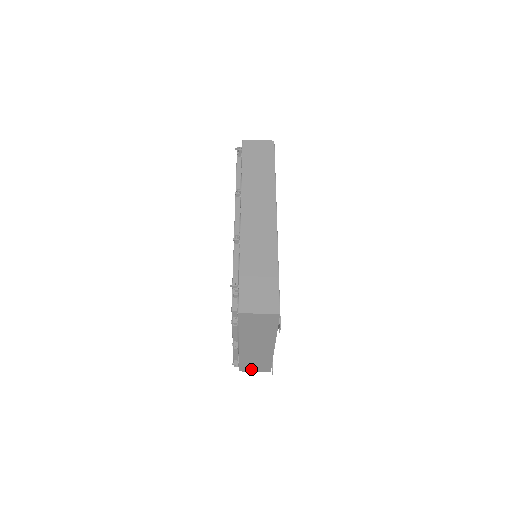
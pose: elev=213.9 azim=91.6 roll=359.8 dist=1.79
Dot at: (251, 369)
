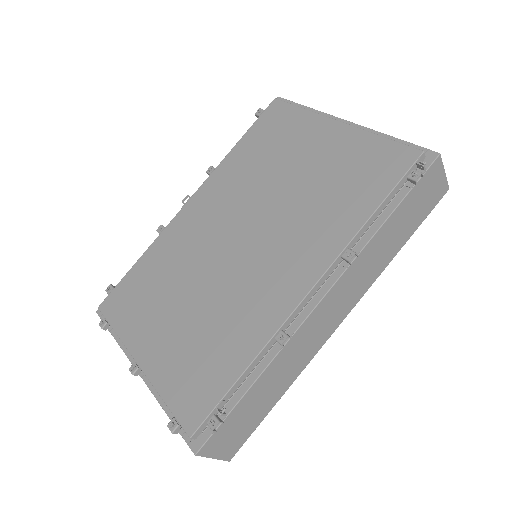
Dot at: occluded
